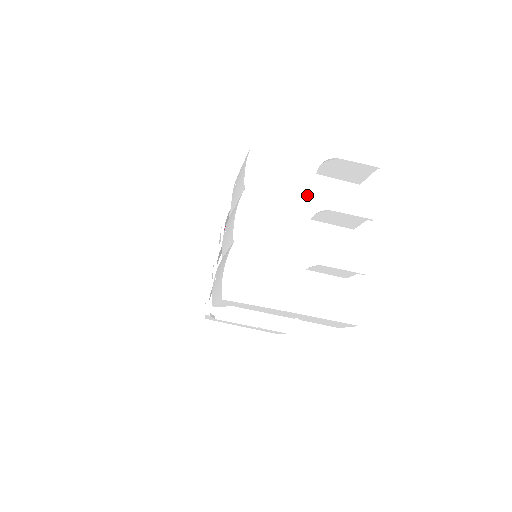
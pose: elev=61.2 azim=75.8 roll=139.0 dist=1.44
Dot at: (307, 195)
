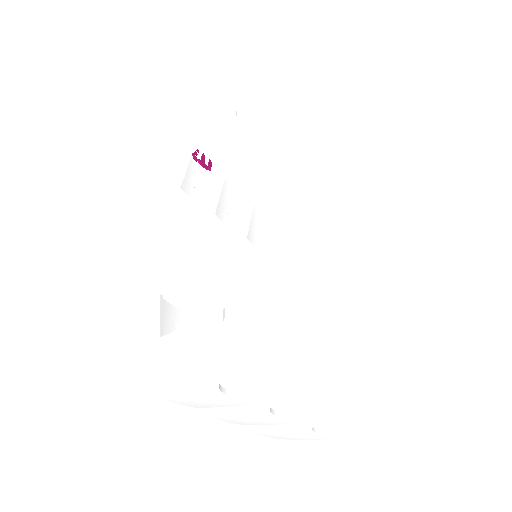
Dot at: (244, 404)
